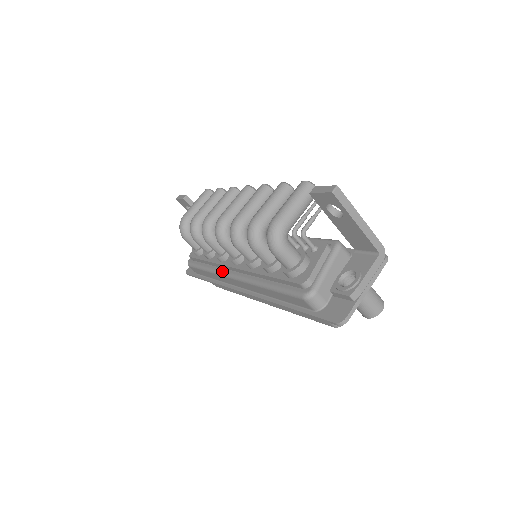
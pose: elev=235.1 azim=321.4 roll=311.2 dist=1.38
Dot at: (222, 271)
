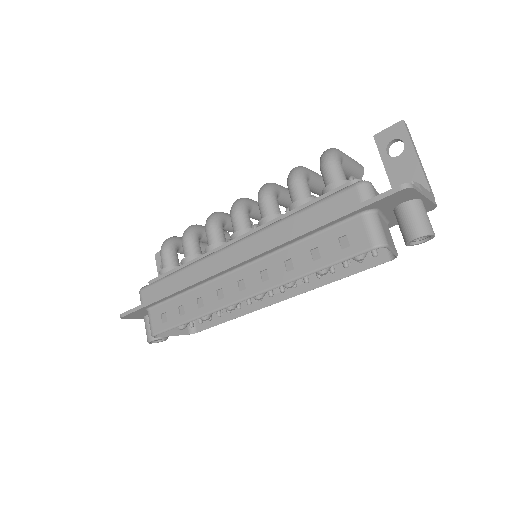
Dot at: (211, 253)
